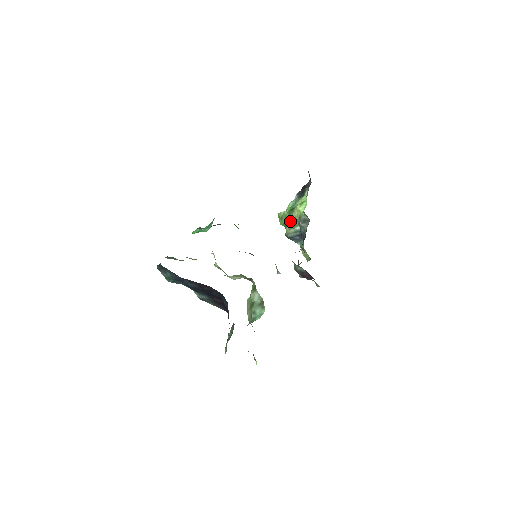
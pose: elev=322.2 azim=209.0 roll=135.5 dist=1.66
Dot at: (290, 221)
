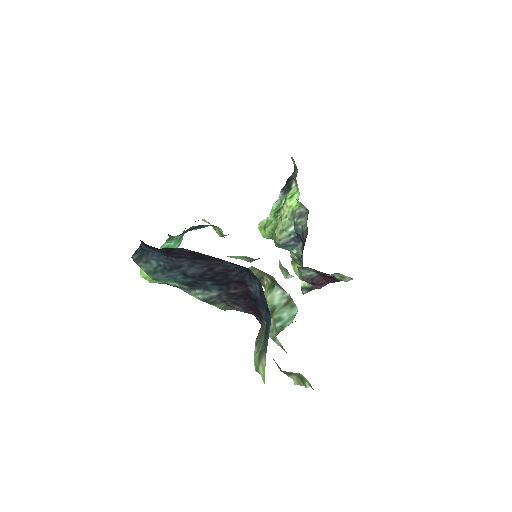
Dot at: (279, 224)
